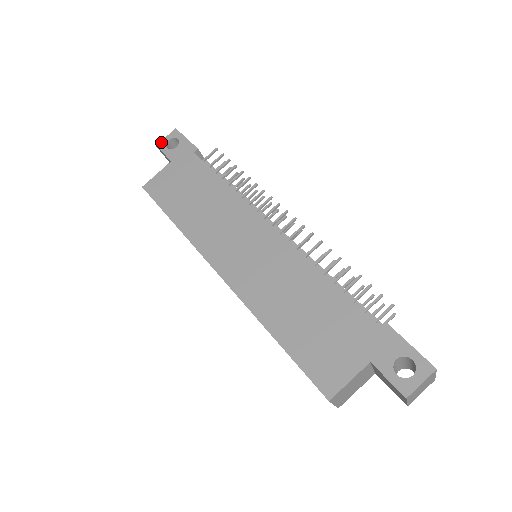
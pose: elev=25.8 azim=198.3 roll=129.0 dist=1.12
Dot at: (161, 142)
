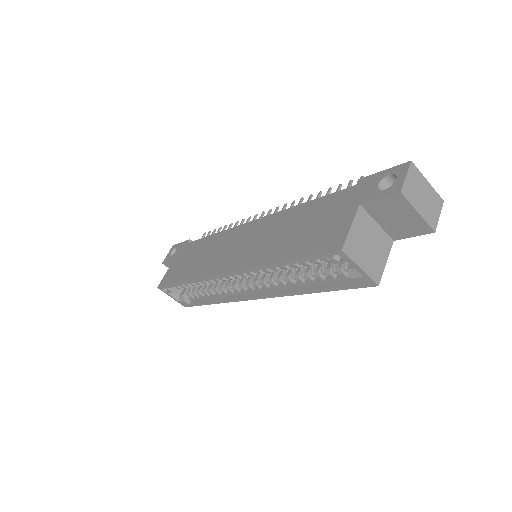
Dot at: (165, 259)
